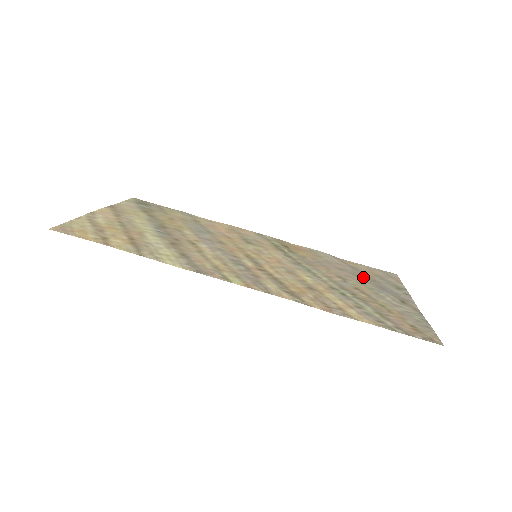
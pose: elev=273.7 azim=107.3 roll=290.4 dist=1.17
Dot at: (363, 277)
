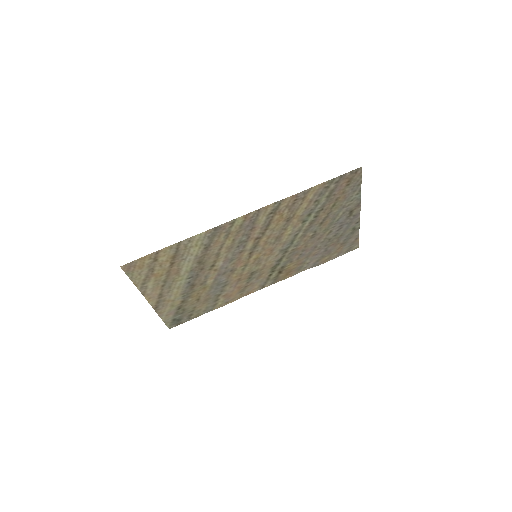
Dot at: (330, 240)
